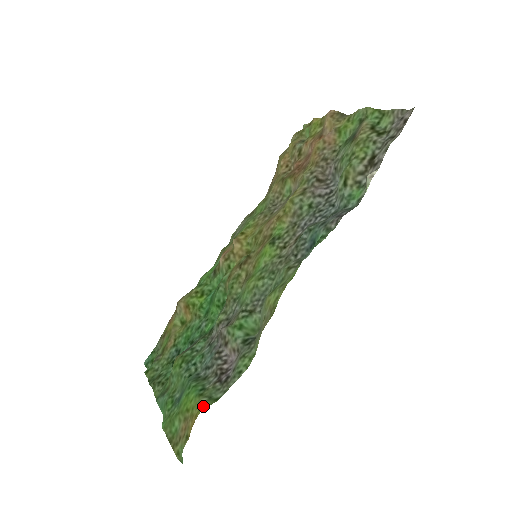
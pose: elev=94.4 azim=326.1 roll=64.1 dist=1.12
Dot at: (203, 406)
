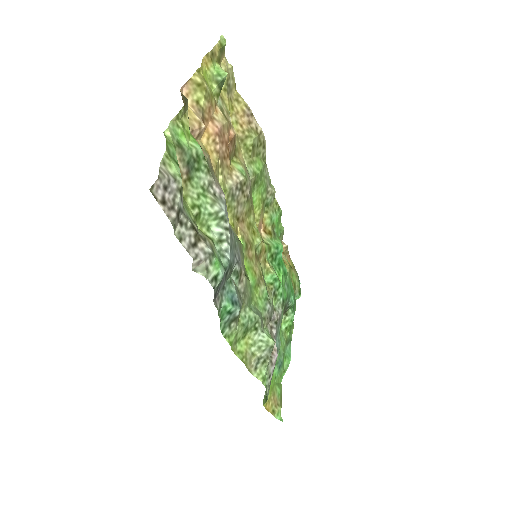
Dot at: (263, 402)
